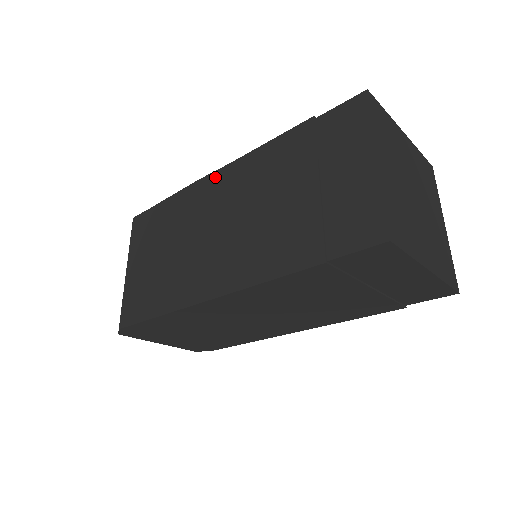
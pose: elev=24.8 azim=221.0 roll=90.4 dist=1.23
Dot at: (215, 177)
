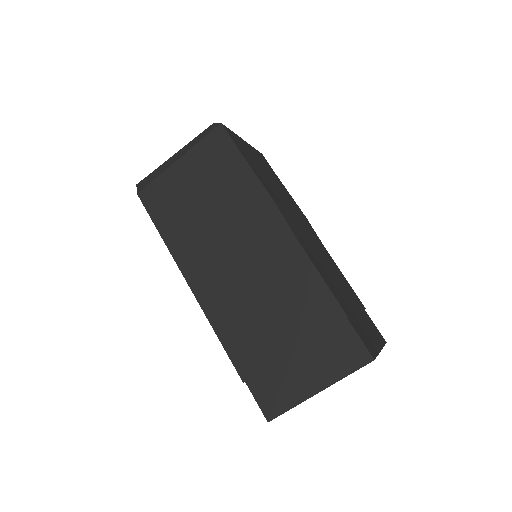
Dot at: (280, 225)
